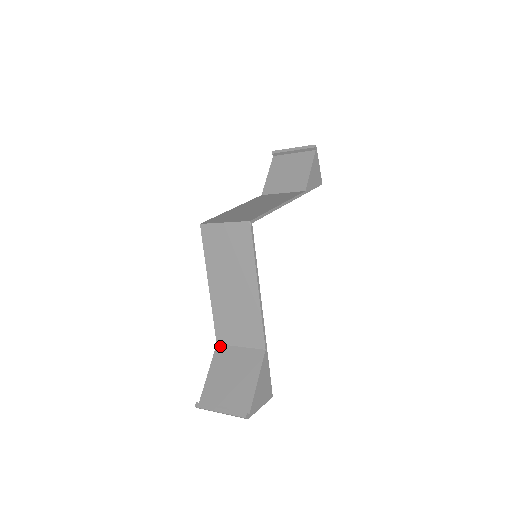
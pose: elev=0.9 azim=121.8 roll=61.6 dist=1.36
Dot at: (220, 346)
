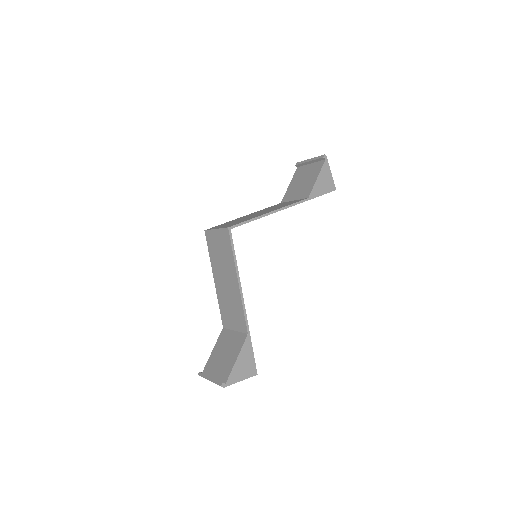
Dot at: (224, 329)
